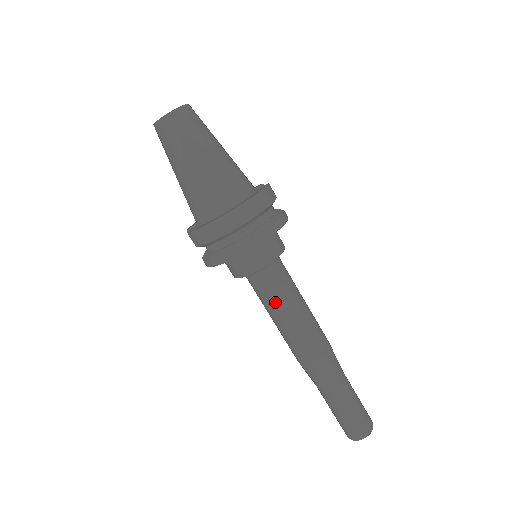
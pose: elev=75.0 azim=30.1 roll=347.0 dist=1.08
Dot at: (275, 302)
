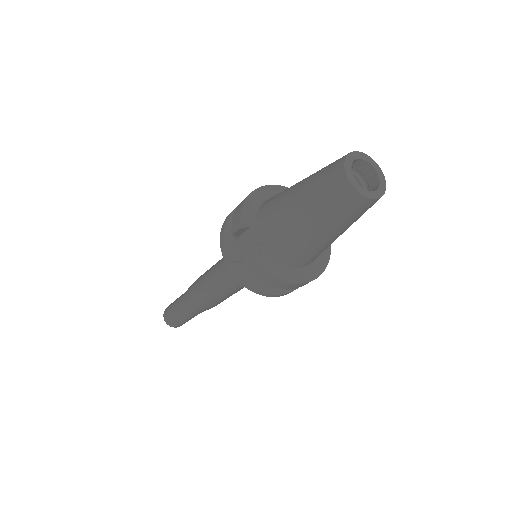
Dot at: (234, 289)
